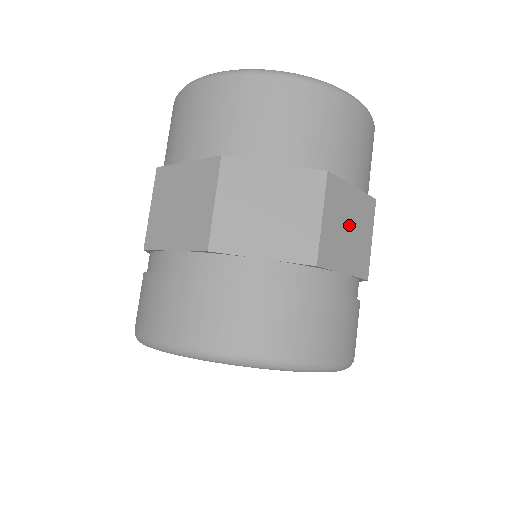
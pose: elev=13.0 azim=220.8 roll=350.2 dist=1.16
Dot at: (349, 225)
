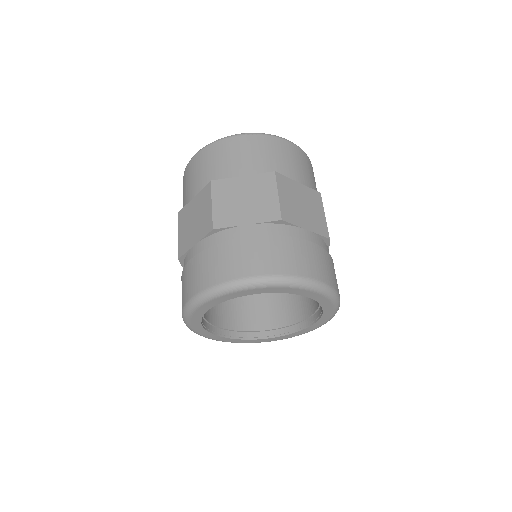
Dot at: (244, 197)
